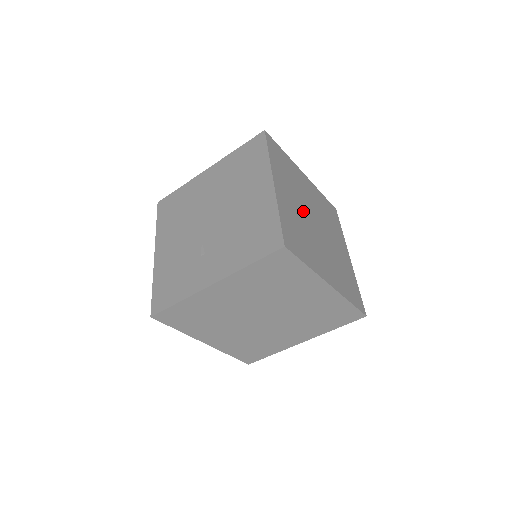
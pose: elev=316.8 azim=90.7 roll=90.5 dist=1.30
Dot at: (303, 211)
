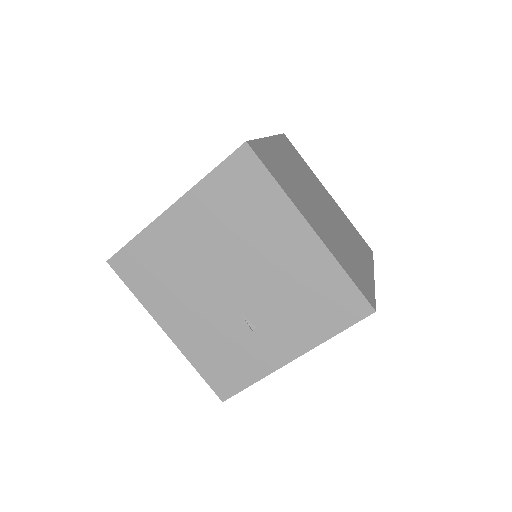
Dot at: (319, 214)
